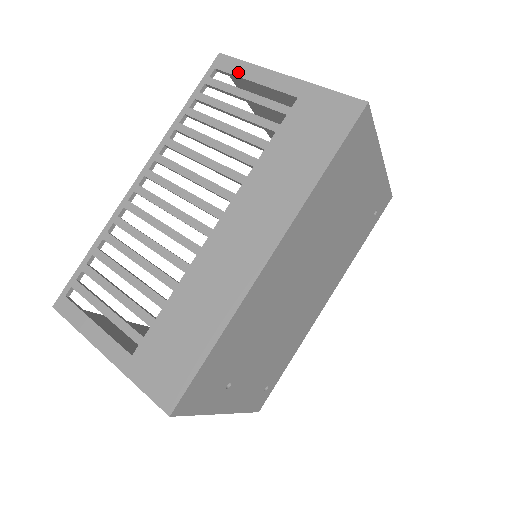
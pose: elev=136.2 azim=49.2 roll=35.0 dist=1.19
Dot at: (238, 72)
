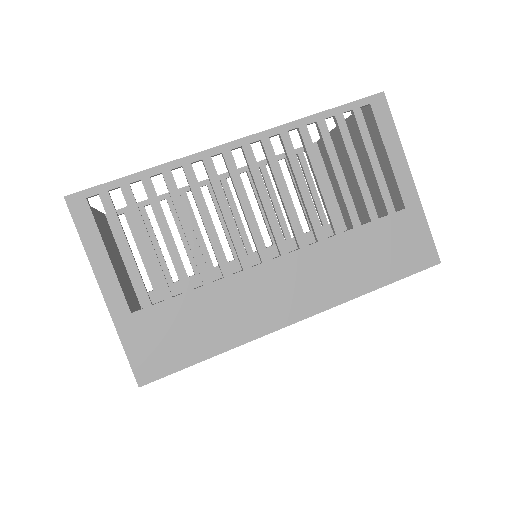
Dot at: (384, 131)
